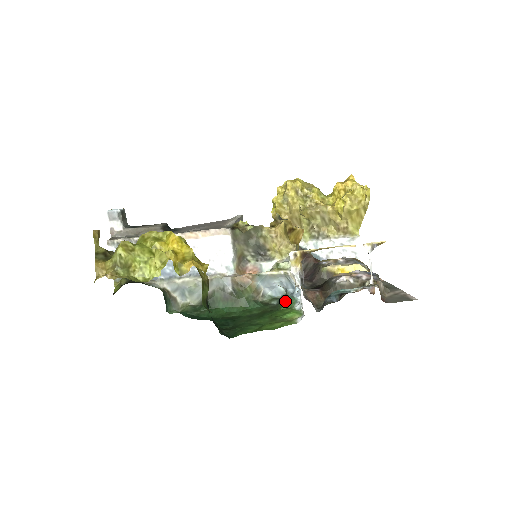
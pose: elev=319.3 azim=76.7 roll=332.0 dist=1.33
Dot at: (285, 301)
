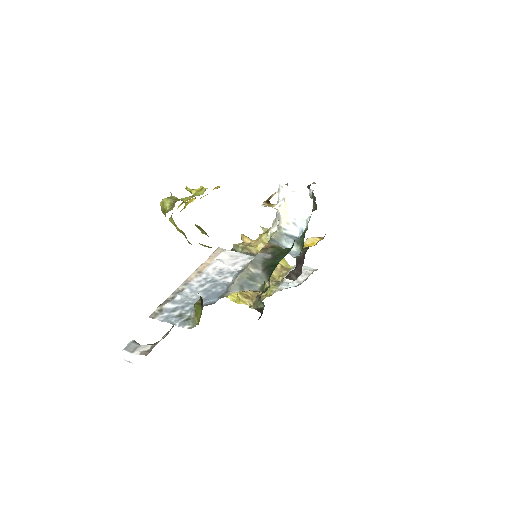
Dot at: (303, 237)
